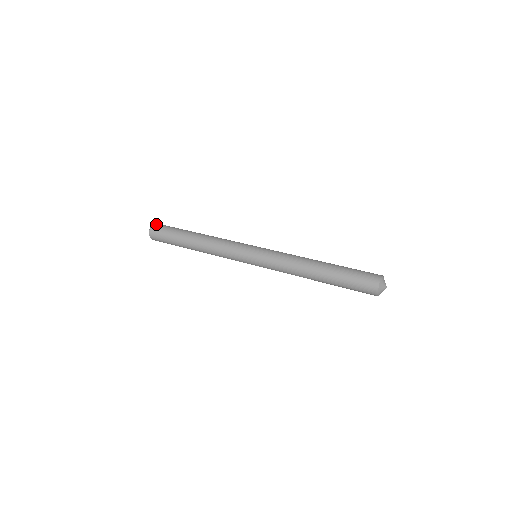
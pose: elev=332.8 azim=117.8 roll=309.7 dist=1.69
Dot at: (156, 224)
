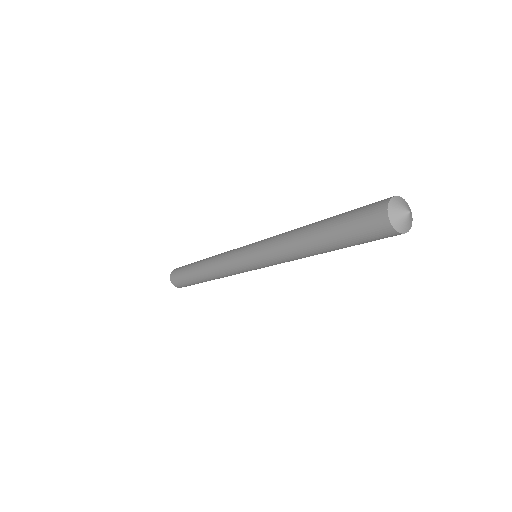
Dot at: occluded
